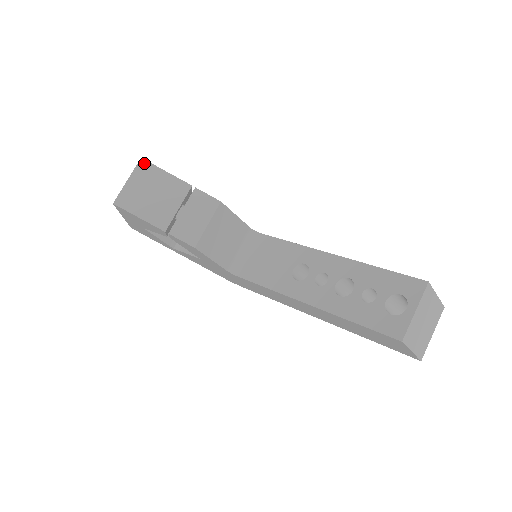
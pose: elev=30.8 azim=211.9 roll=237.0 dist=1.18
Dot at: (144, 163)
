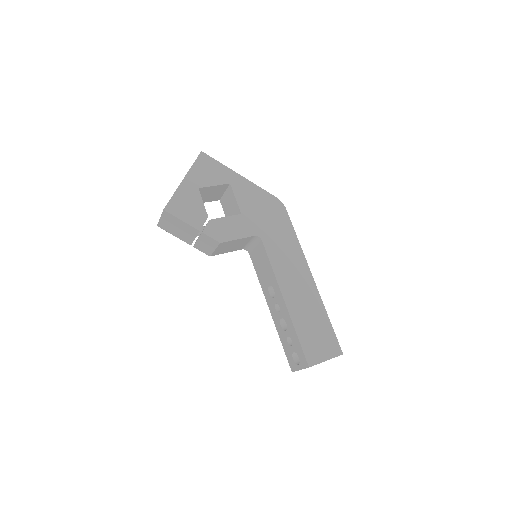
Dot at: (166, 213)
